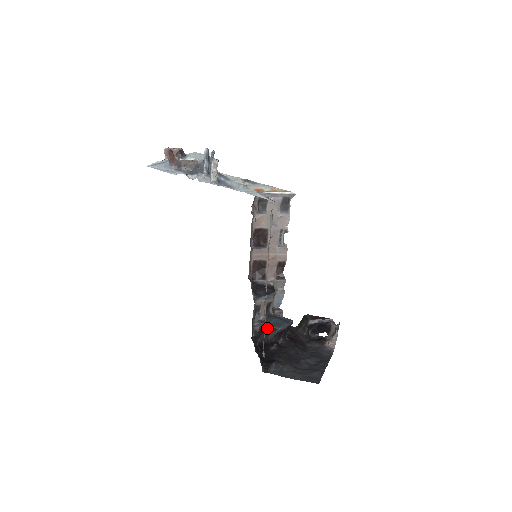
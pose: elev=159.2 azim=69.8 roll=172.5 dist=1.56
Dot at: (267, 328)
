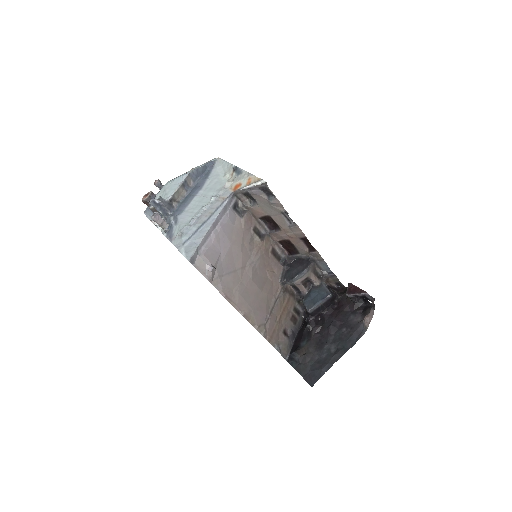
Dot at: (304, 306)
